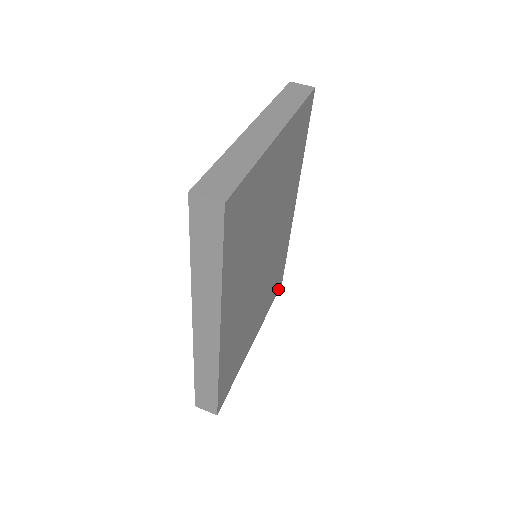
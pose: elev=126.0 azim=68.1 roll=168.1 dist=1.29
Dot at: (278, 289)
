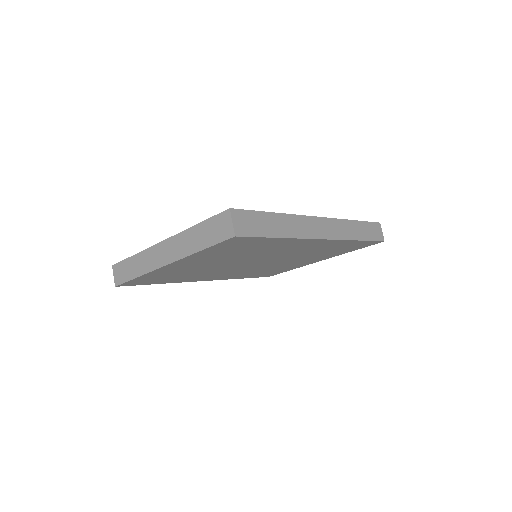
Dot at: (372, 244)
